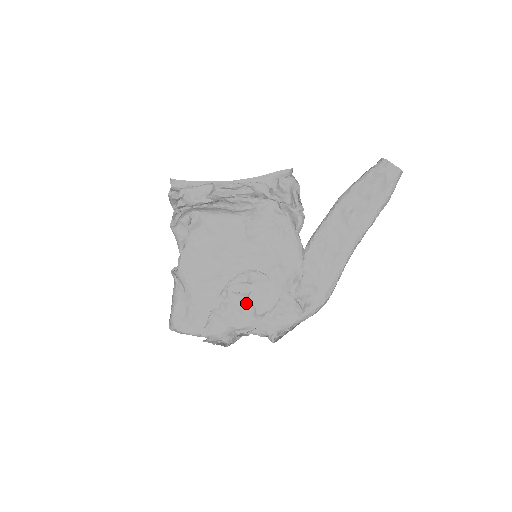
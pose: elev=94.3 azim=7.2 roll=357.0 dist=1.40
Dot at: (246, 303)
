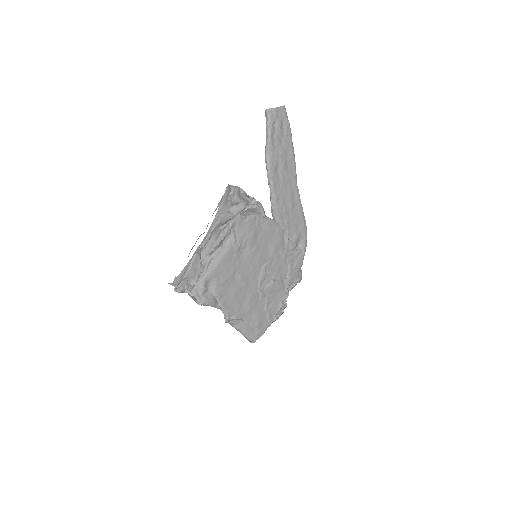
Dot at: (276, 284)
